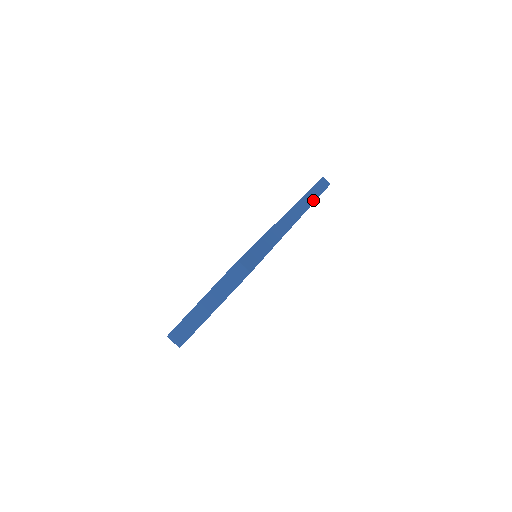
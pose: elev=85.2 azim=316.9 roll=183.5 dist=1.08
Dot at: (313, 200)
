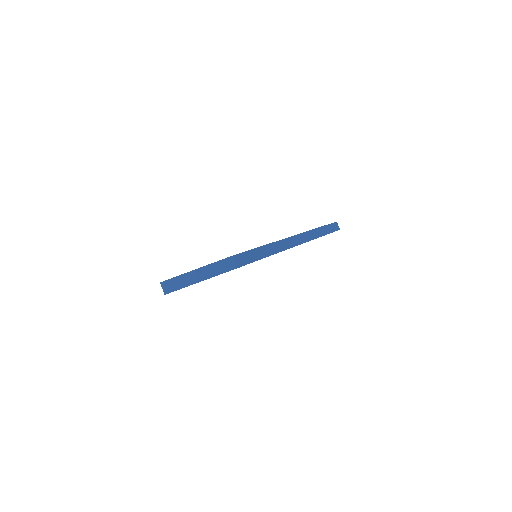
Dot at: (317, 236)
